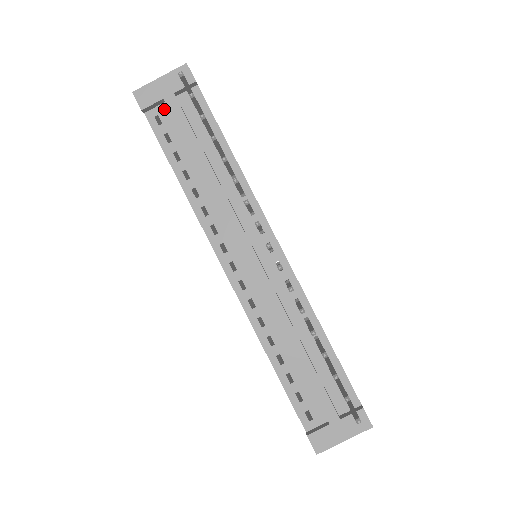
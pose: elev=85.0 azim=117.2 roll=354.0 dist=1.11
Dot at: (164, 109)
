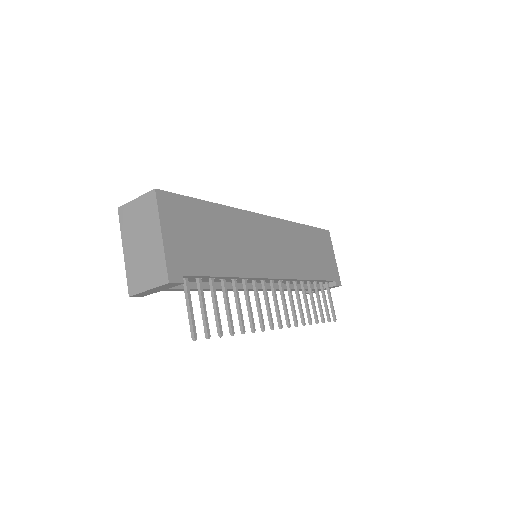
Dot at: occluded
